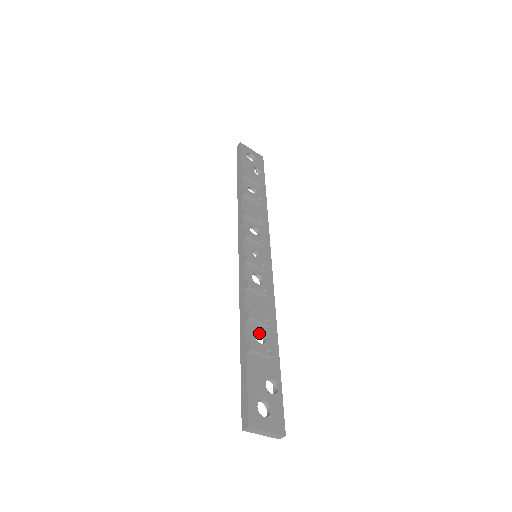
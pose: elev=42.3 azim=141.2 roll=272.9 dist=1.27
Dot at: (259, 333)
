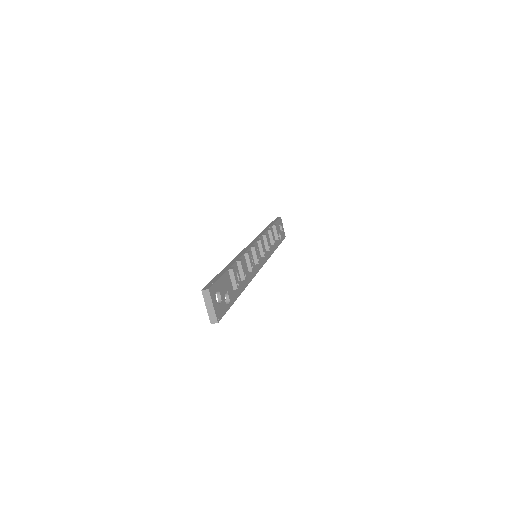
Dot at: occluded
